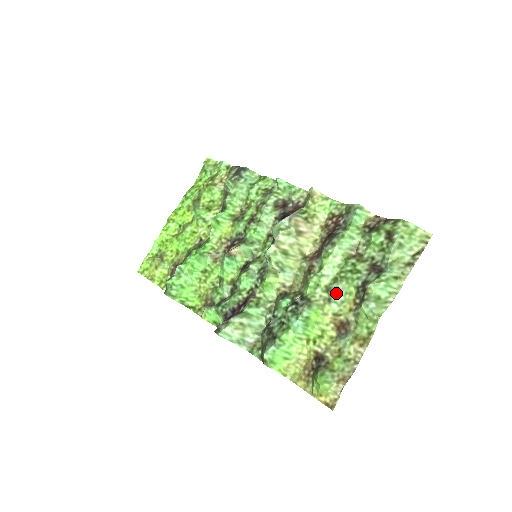
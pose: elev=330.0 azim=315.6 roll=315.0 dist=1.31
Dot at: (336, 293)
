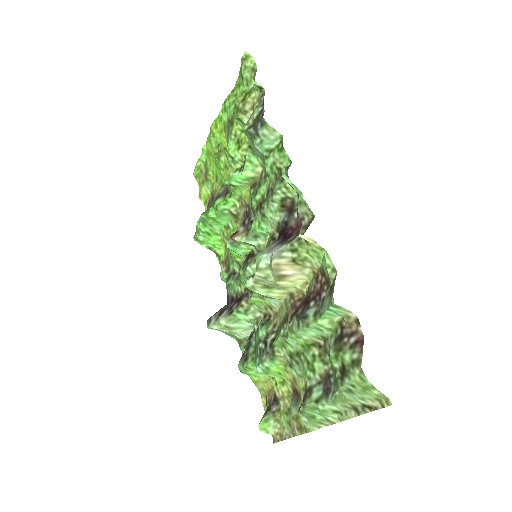
Dot at: (296, 365)
